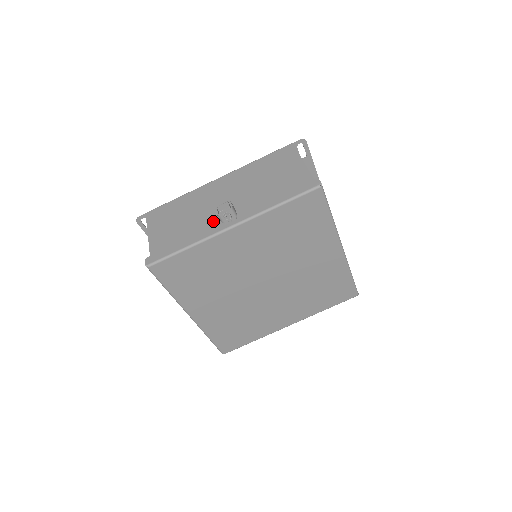
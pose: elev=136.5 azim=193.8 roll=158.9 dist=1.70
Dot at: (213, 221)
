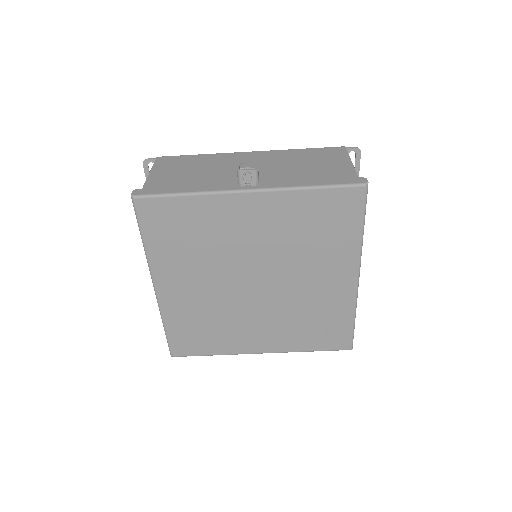
Dot at: (228, 182)
